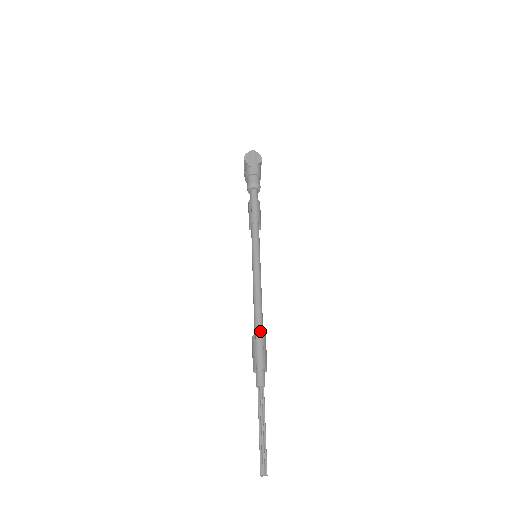
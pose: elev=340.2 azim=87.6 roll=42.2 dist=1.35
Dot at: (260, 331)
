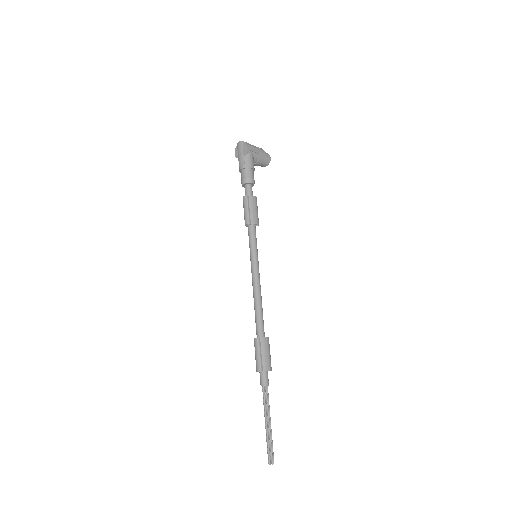
Dot at: (258, 335)
